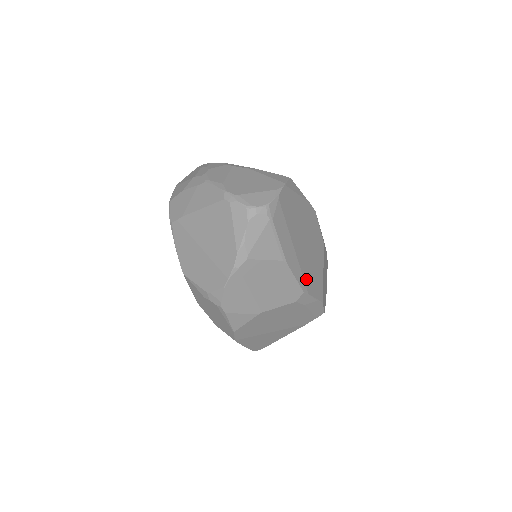
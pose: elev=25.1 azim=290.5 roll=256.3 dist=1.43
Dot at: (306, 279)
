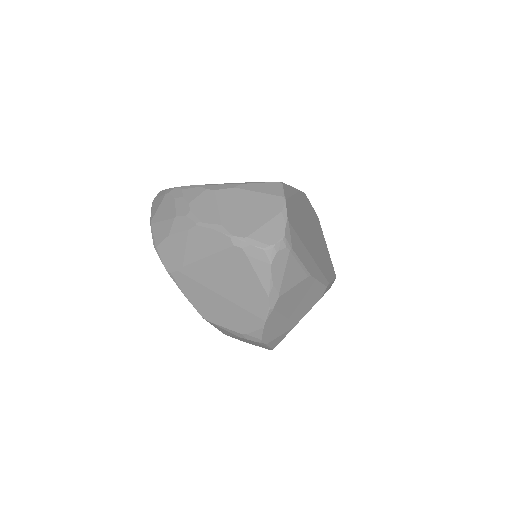
Dot at: (324, 272)
